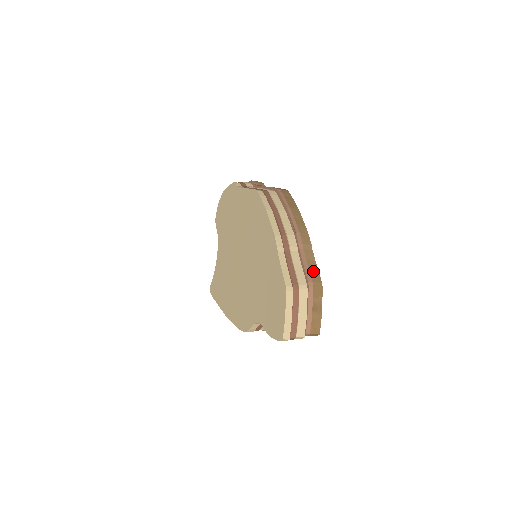
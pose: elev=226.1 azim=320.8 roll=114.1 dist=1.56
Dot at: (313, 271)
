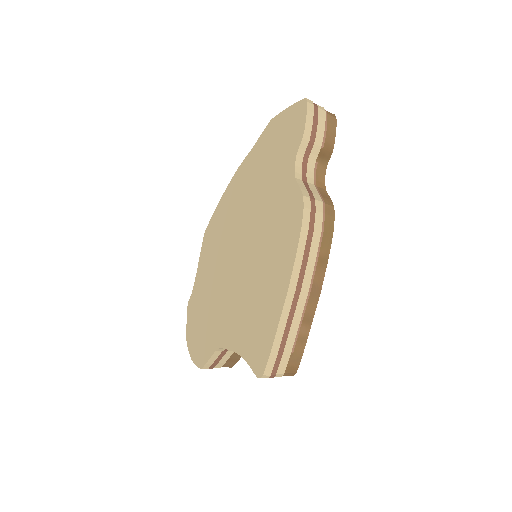
Dot at: occluded
